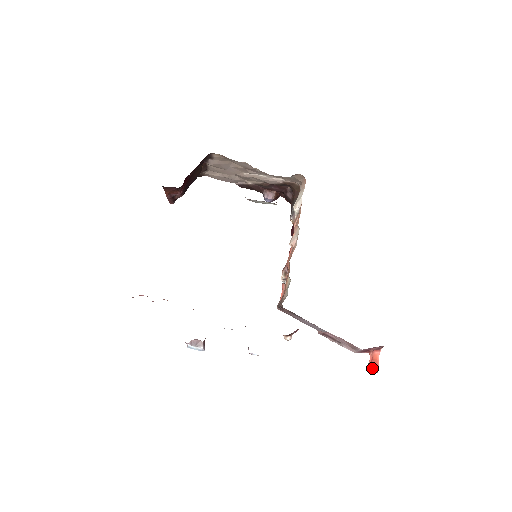
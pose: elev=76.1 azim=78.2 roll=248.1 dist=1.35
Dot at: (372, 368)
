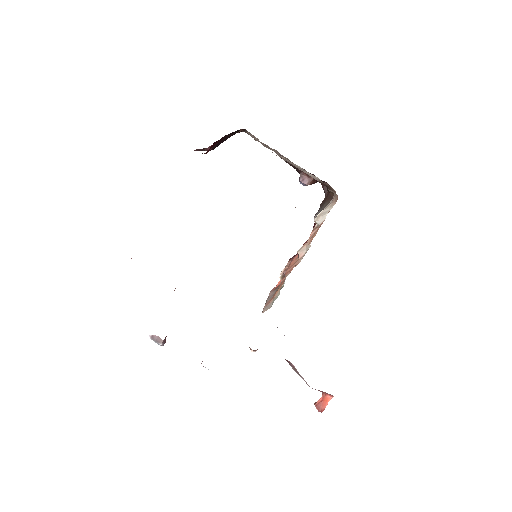
Dot at: (318, 408)
